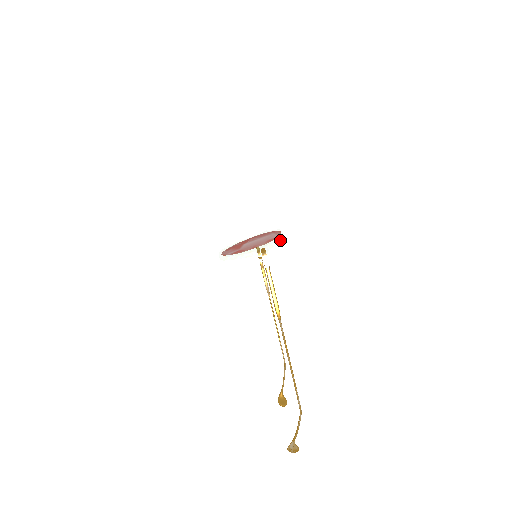
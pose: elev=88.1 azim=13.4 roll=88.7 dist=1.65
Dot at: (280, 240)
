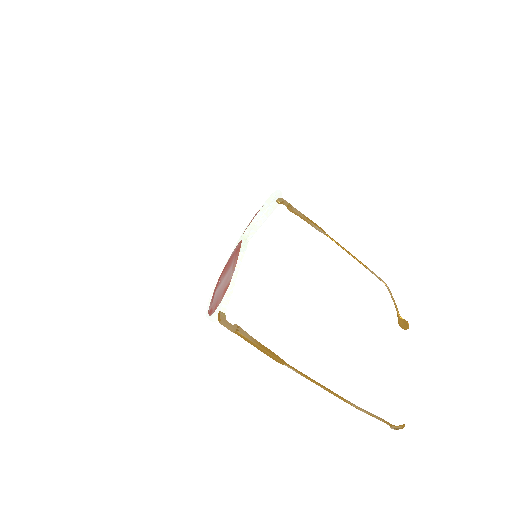
Dot at: (232, 288)
